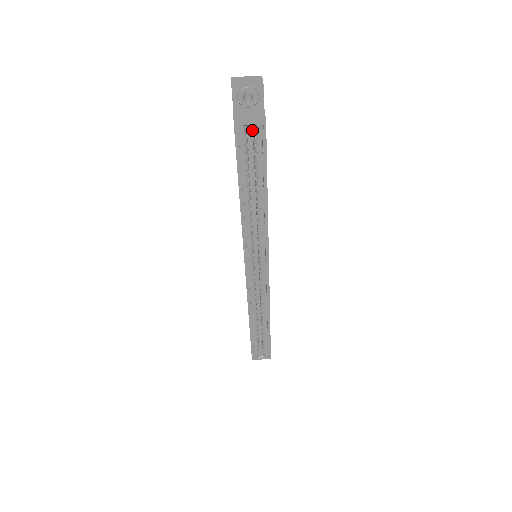
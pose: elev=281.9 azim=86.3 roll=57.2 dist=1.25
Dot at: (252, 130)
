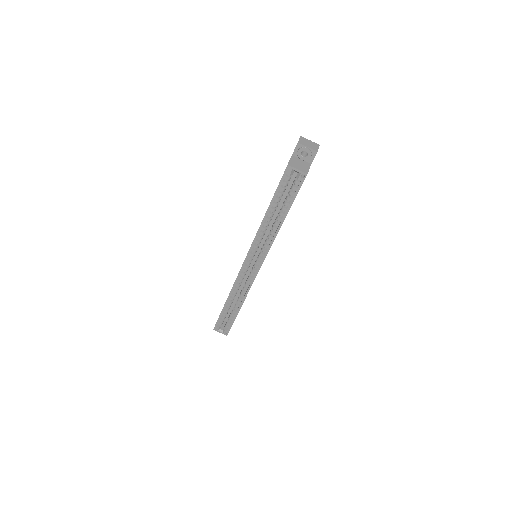
Dot at: occluded
